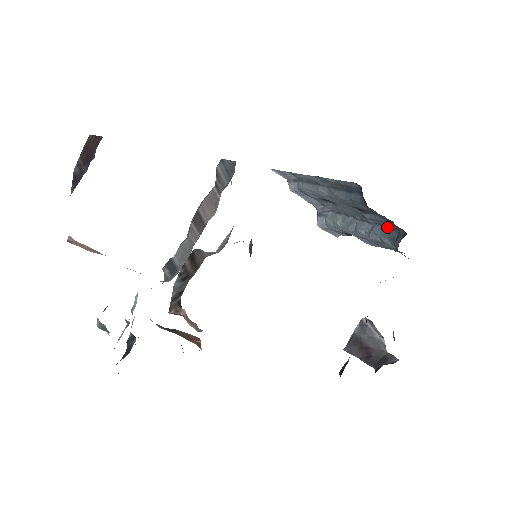
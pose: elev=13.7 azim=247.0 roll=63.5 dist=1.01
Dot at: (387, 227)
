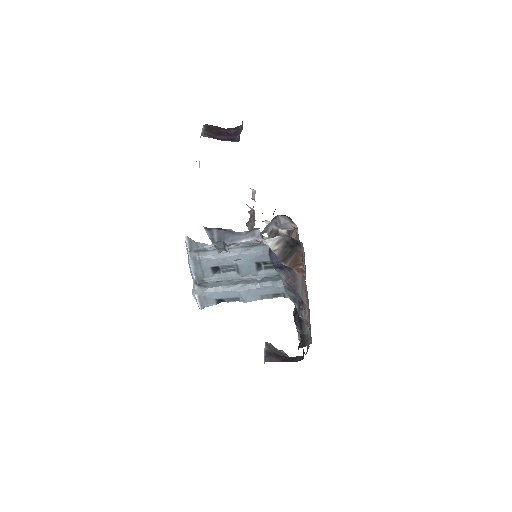
Dot at: (276, 276)
